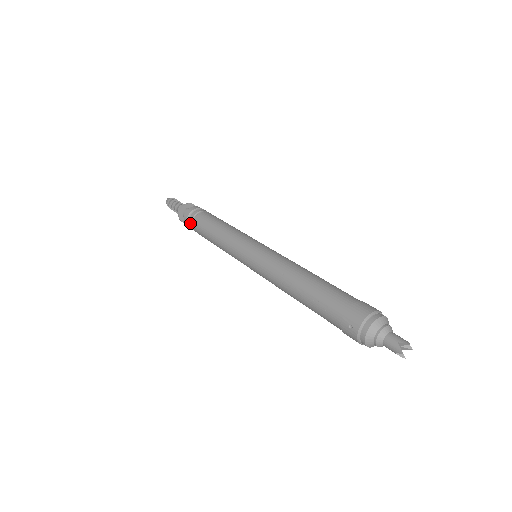
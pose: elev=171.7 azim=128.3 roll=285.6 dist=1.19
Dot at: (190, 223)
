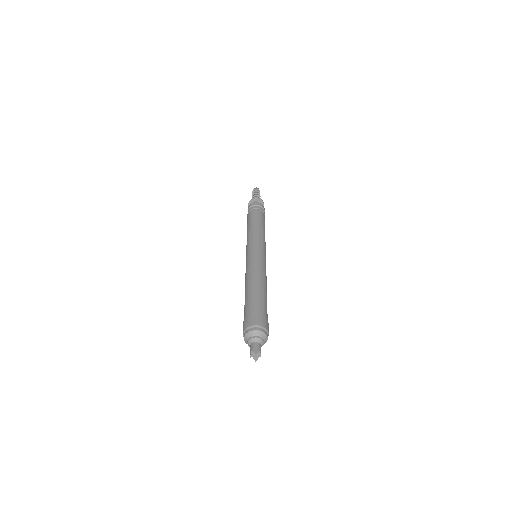
Dot at: (247, 215)
